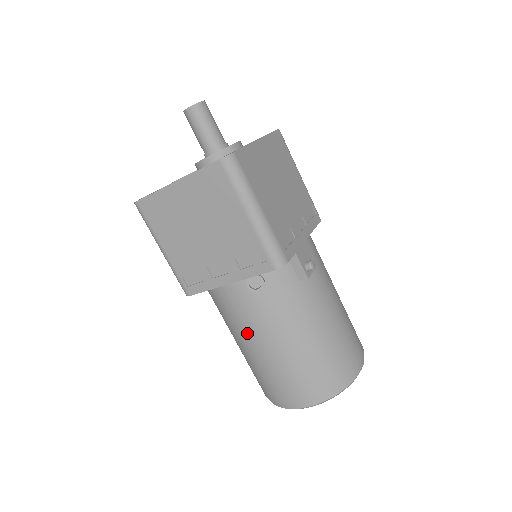
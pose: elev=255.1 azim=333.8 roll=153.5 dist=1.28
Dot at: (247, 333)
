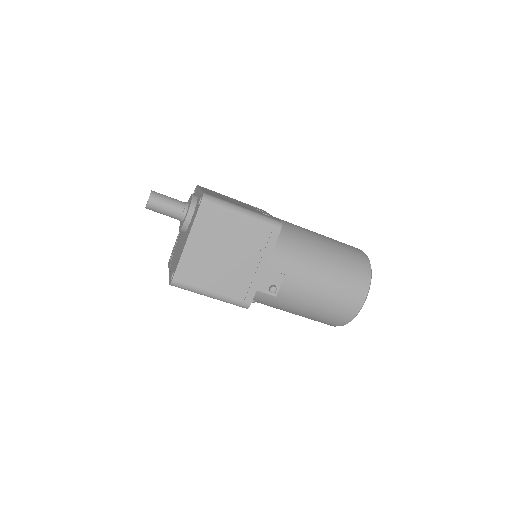
Dot at: occluded
